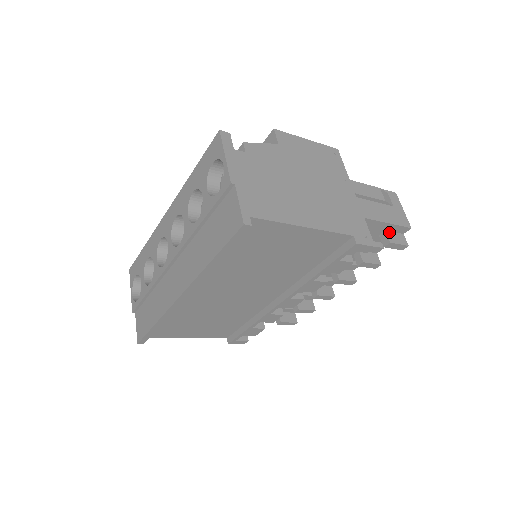
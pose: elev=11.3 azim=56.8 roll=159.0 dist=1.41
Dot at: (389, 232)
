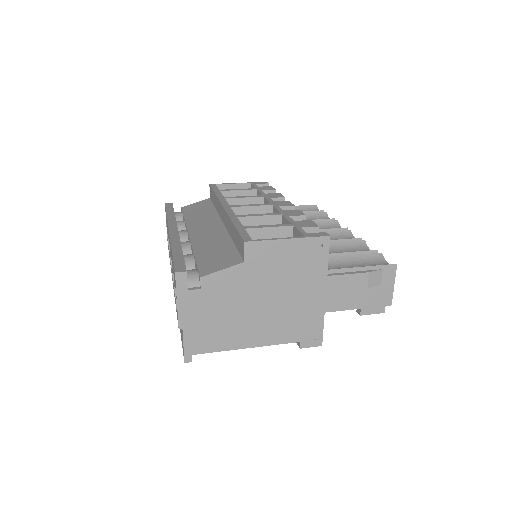
Dot at: occluded
